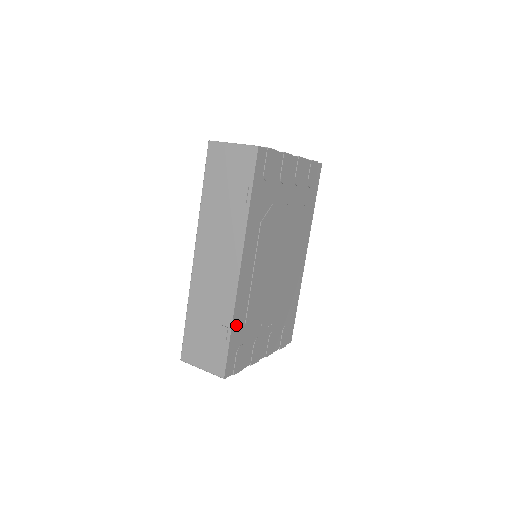
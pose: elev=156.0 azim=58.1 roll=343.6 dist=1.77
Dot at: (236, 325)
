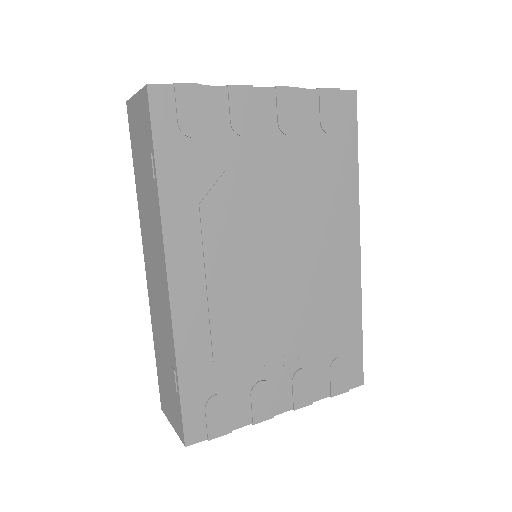
Dot at: (189, 366)
